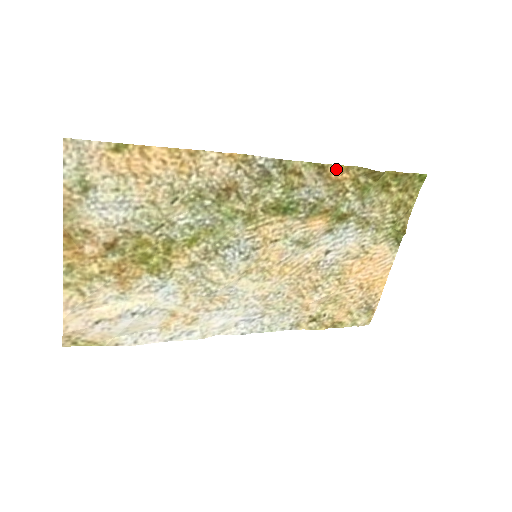
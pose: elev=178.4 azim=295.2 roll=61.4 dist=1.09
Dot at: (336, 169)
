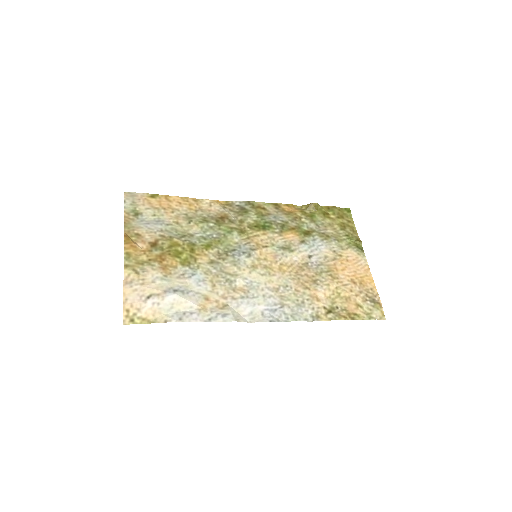
Dot at: (286, 206)
